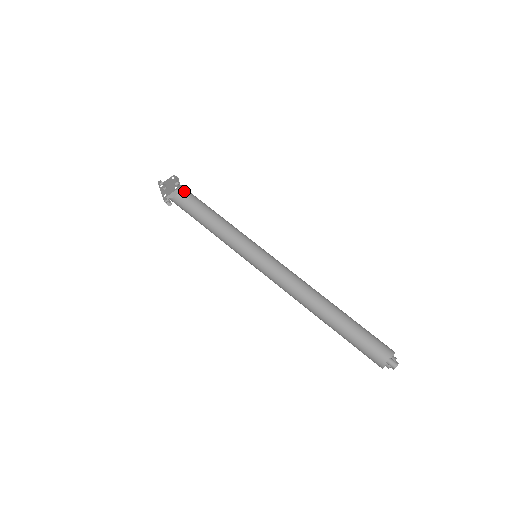
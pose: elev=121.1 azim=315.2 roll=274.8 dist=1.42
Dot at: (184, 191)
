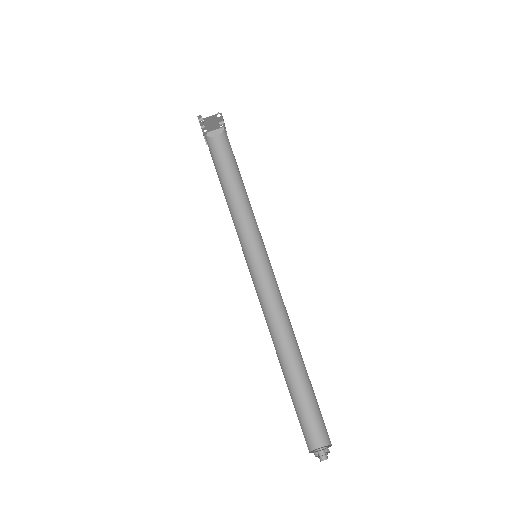
Dot at: (226, 135)
